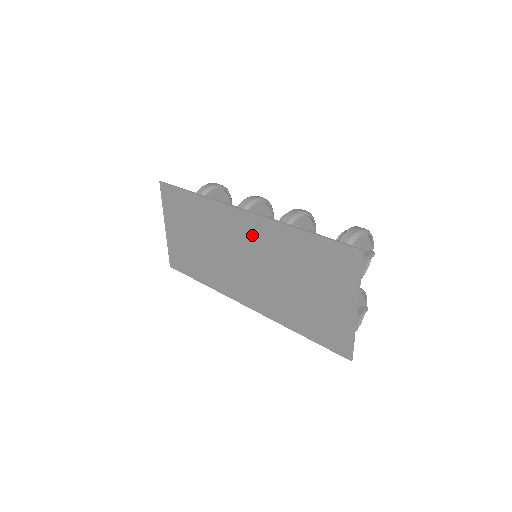
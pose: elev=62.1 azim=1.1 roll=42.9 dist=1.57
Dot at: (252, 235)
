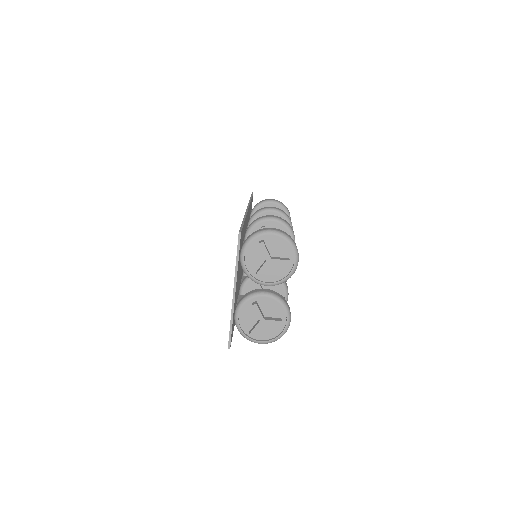
Dot at: occluded
